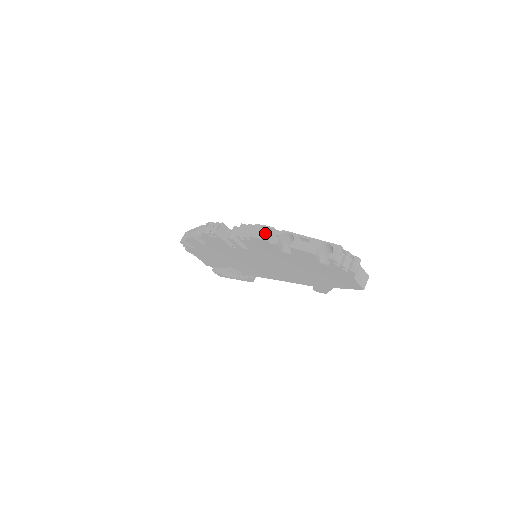
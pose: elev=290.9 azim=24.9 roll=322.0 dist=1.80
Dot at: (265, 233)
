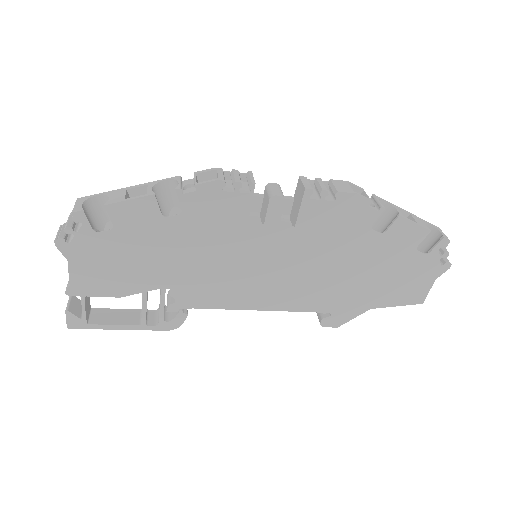
Dot at: occluded
